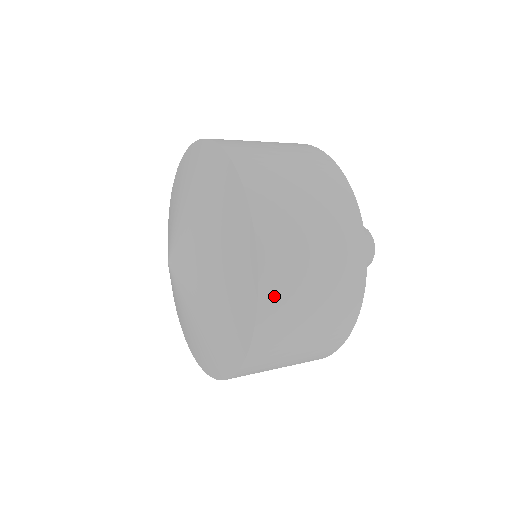
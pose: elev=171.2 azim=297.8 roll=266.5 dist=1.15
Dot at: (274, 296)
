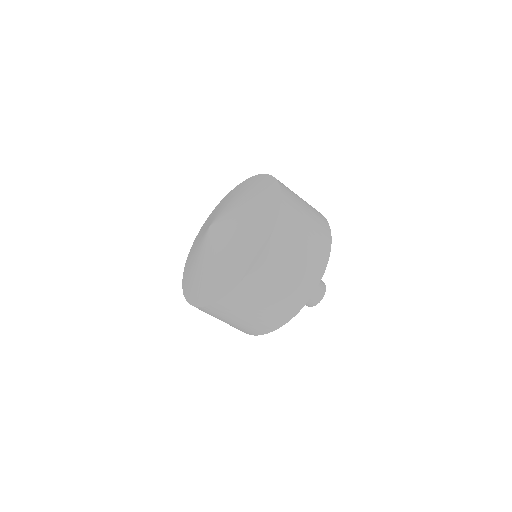
Dot at: (261, 272)
